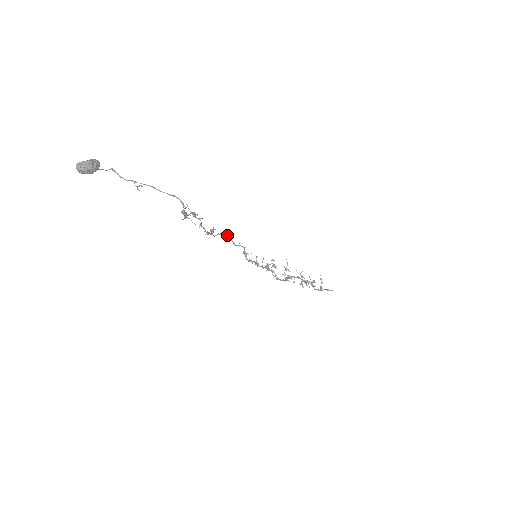
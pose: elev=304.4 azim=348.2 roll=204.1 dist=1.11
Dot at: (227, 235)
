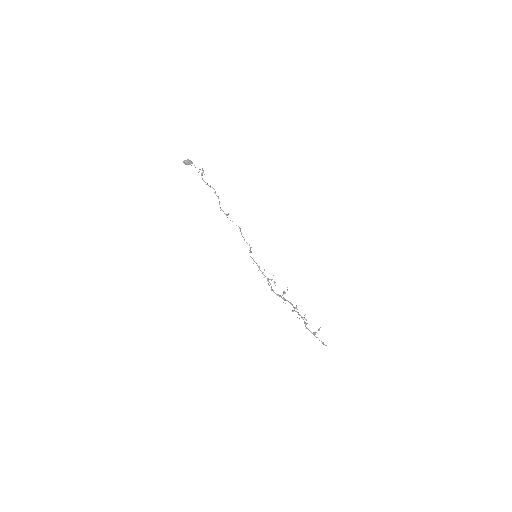
Dot at: (240, 229)
